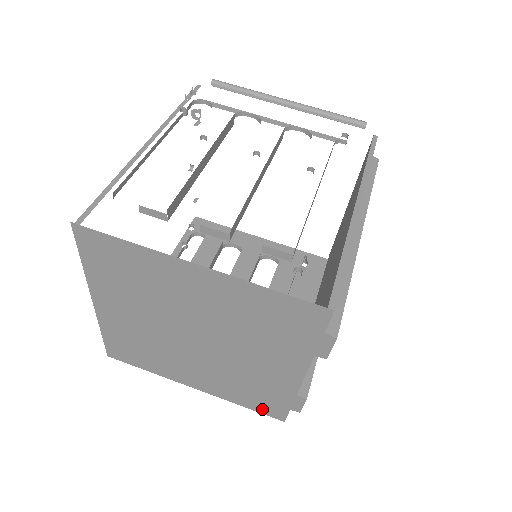
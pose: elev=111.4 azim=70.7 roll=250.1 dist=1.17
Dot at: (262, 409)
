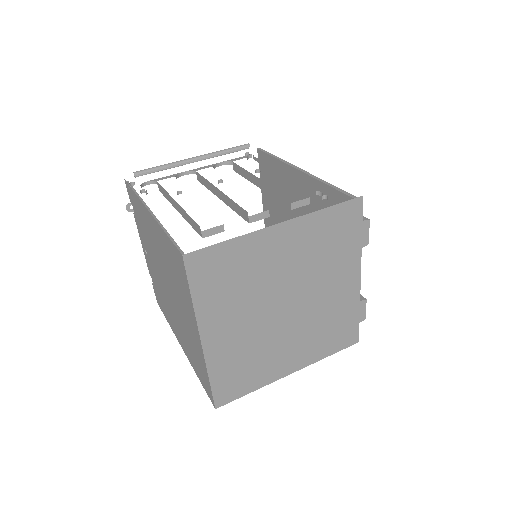
Dot at: (342, 344)
